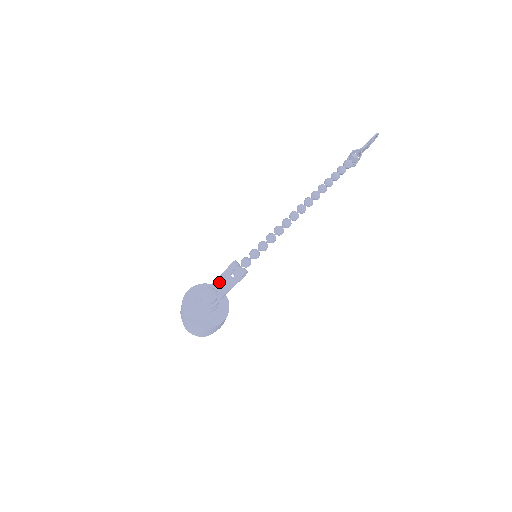
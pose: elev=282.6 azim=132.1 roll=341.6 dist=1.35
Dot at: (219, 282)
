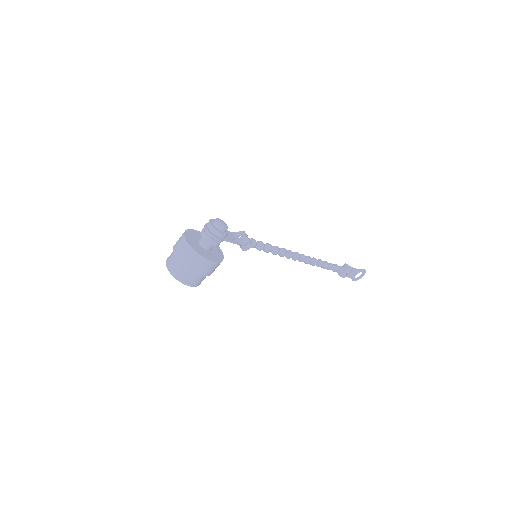
Dot at: (228, 233)
